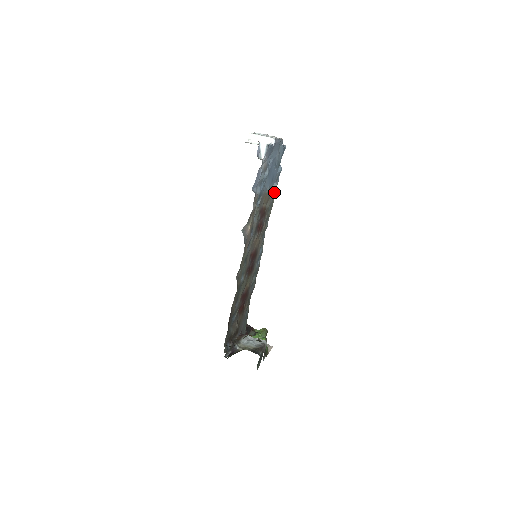
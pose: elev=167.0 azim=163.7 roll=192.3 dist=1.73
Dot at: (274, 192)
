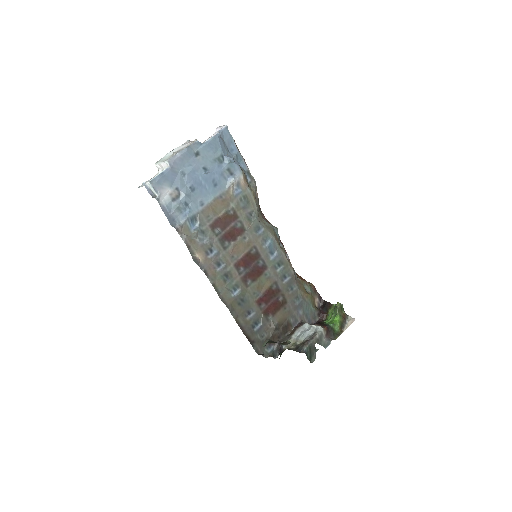
Dot at: (240, 184)
